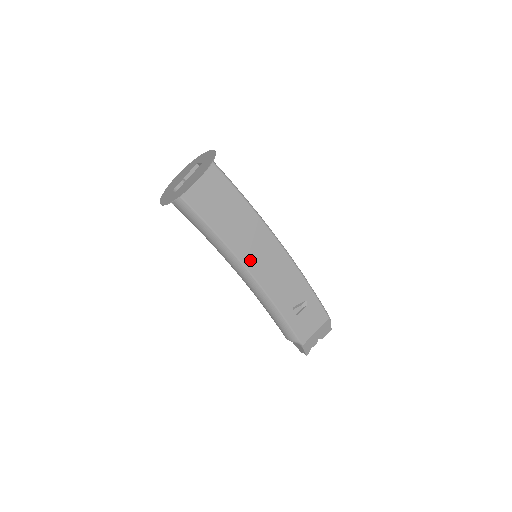
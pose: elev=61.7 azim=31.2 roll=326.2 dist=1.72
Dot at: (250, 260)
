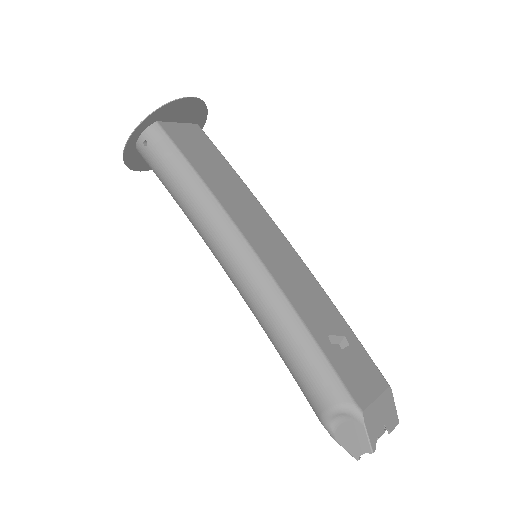
Dot at: (252, 236)
